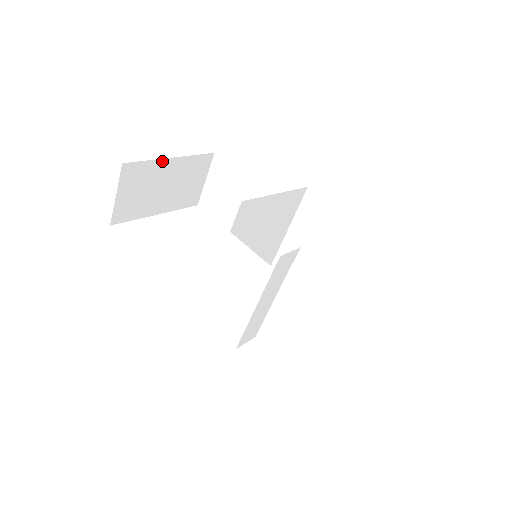
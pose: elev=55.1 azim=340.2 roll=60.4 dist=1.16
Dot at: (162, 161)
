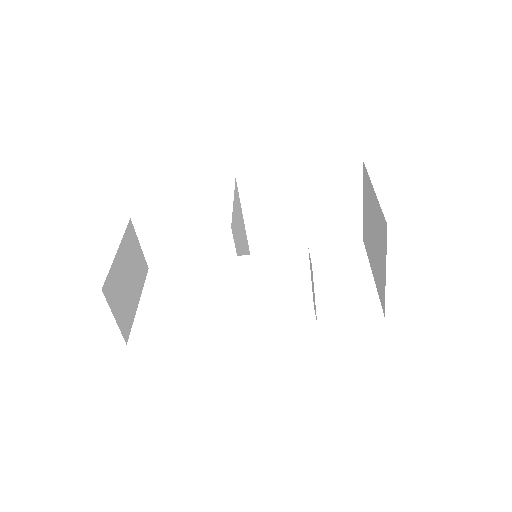
Dot at: (115, 260)
